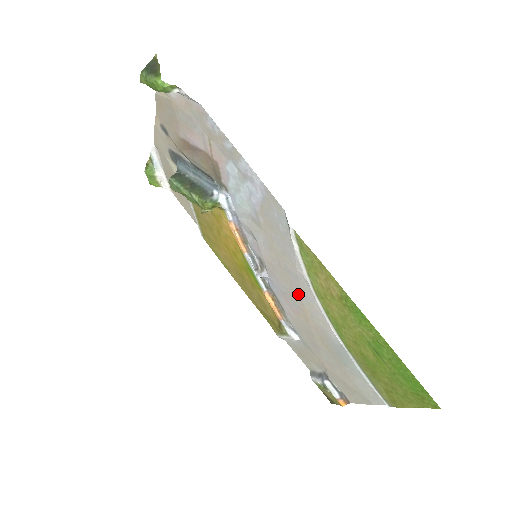
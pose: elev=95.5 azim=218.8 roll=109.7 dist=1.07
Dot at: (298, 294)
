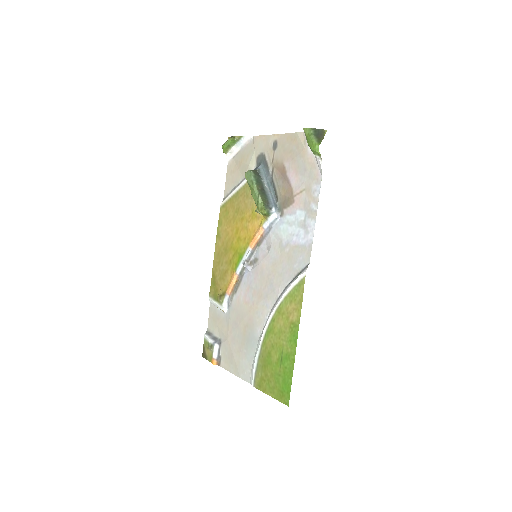
Dot at: (262, 296)
